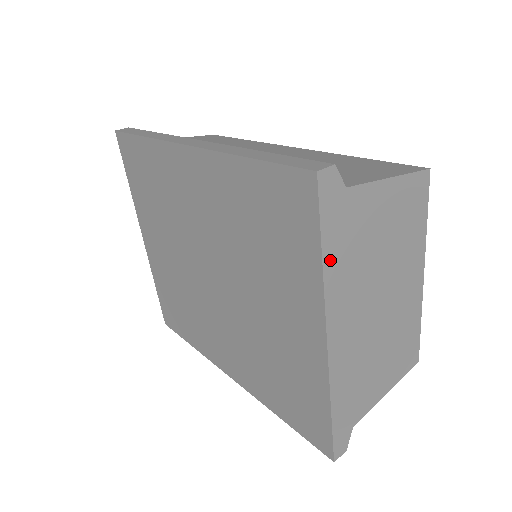
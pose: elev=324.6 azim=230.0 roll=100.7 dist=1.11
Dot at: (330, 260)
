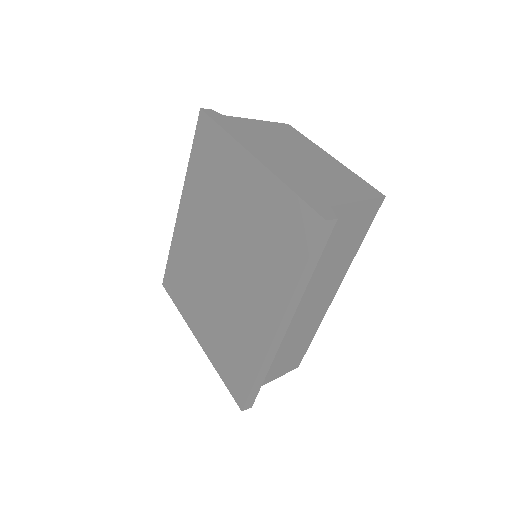
Dot at: (230, 130)
